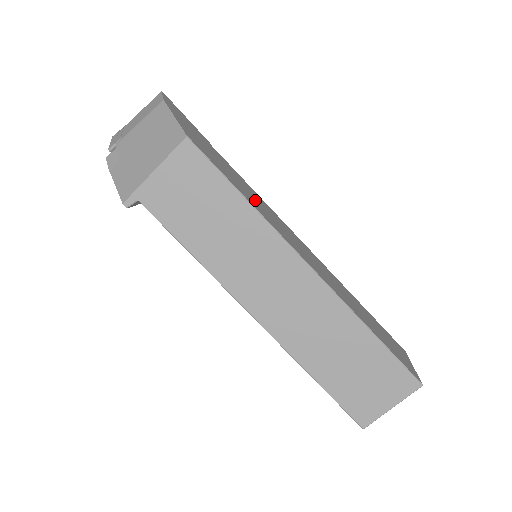
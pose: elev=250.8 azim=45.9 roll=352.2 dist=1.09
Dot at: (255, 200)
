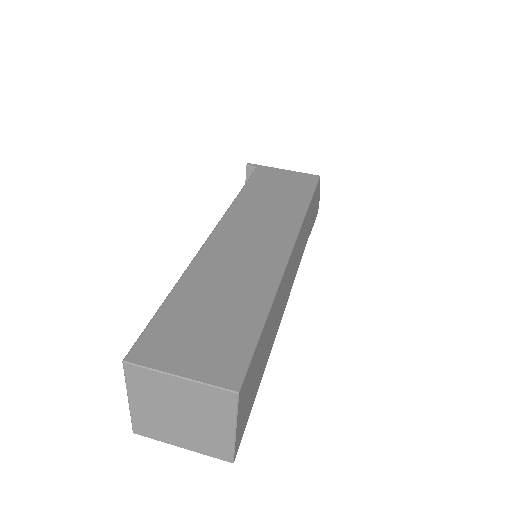
Dot at: (304, 235)
